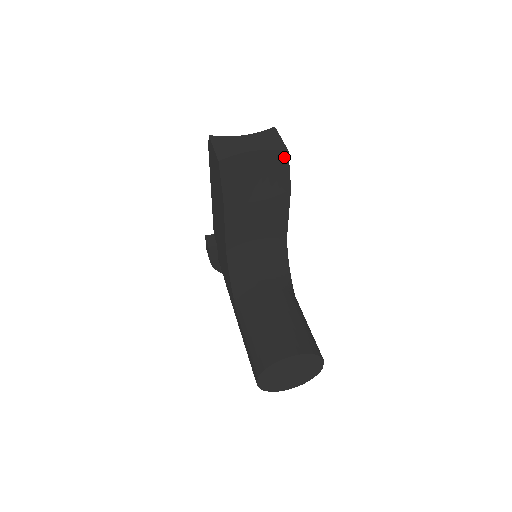
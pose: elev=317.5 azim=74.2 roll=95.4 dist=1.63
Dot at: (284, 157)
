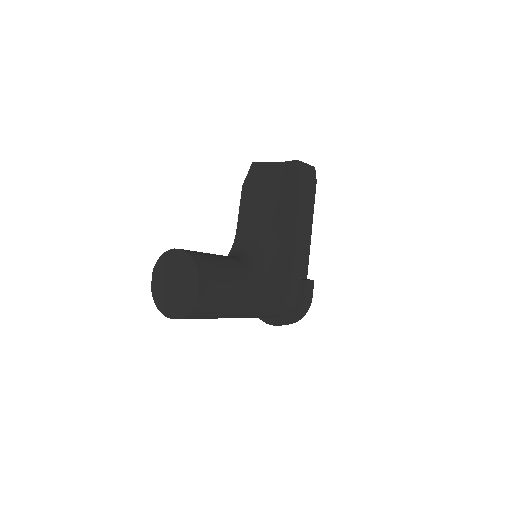
Dot at: (293, 164)
